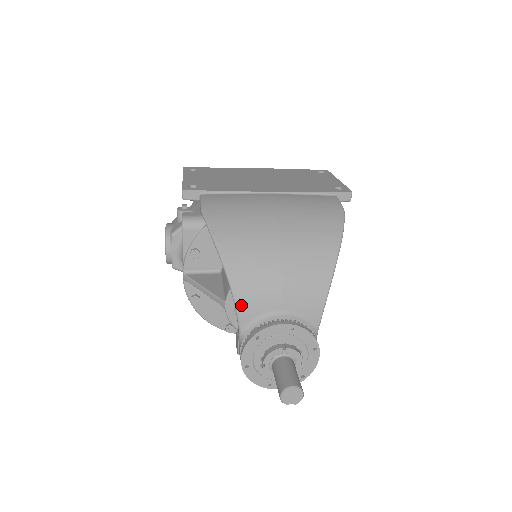
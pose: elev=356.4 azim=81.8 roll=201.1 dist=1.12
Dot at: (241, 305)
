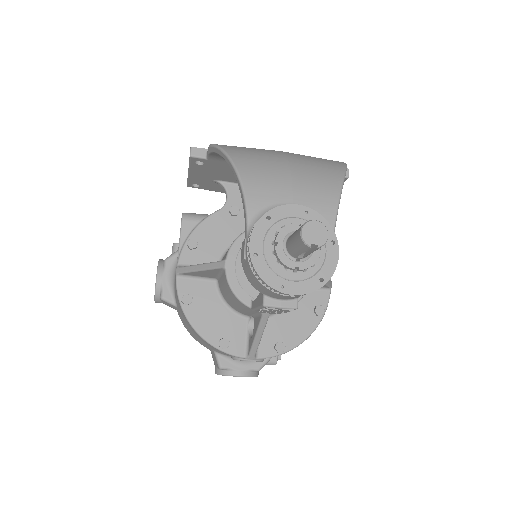
Dot at: (250, 193)
